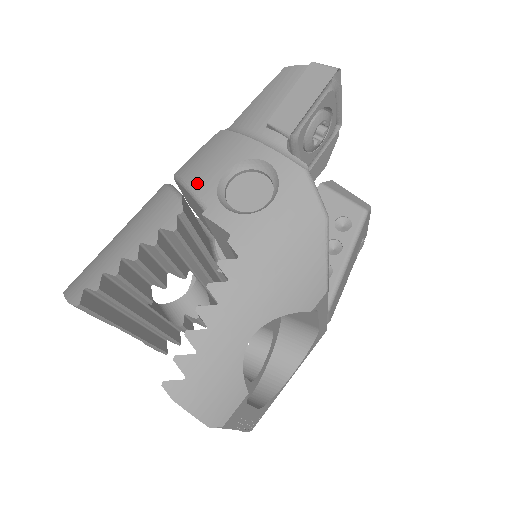
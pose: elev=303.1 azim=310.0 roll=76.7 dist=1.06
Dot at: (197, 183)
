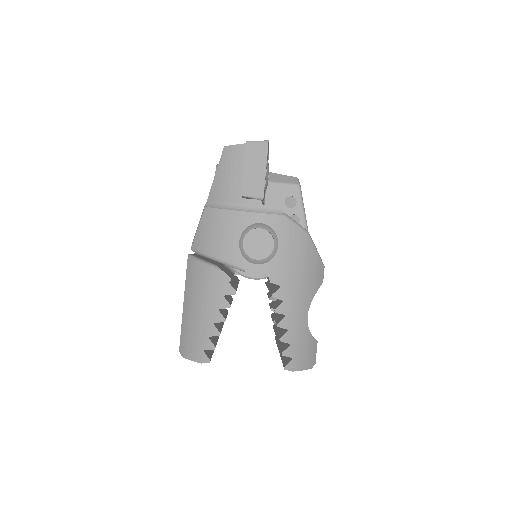
Dot at: (225, 256)
